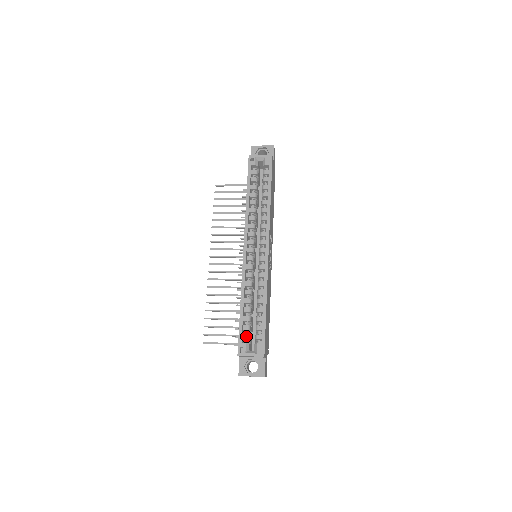
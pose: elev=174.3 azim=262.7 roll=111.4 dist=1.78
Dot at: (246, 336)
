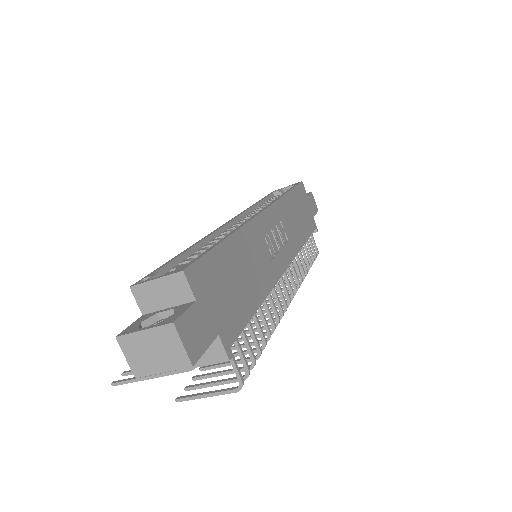
Dot at: (170, 272)
